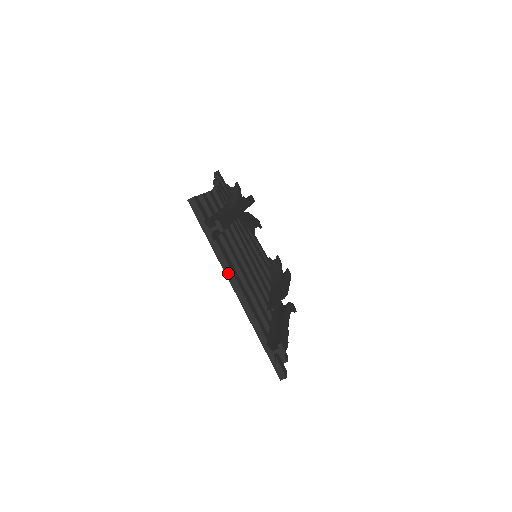
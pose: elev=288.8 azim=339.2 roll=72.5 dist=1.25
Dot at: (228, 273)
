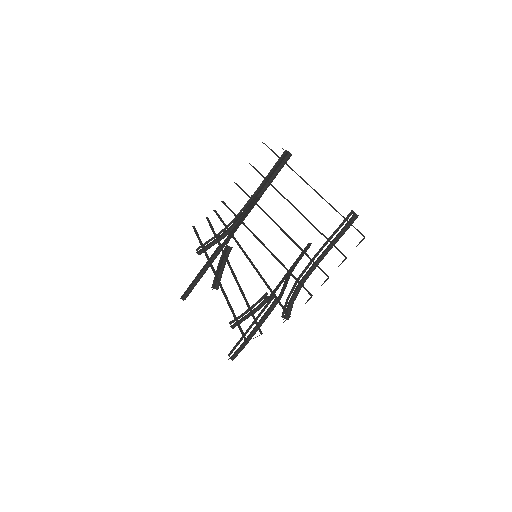
Dot at: (300, 177)
